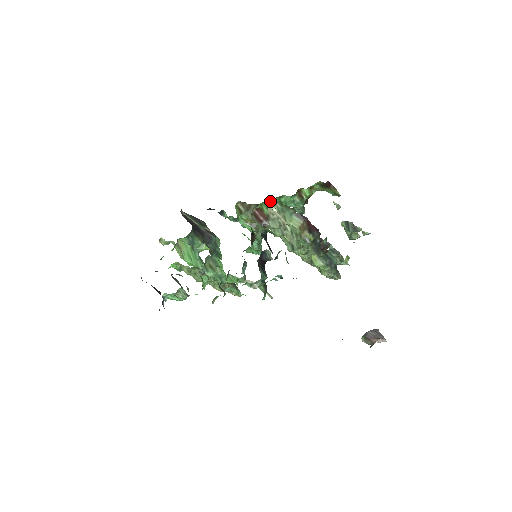
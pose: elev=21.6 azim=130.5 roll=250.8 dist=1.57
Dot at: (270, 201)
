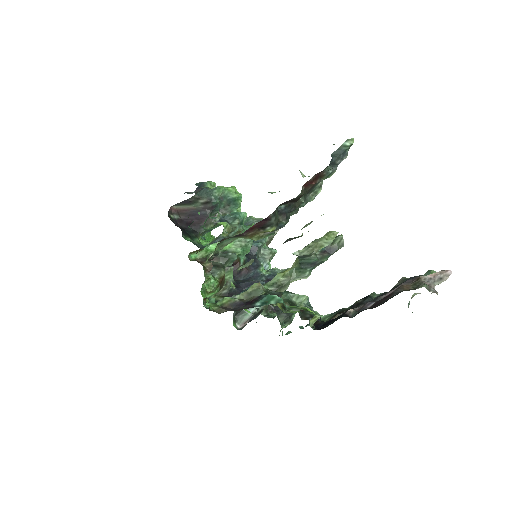
Dot at: occluded
